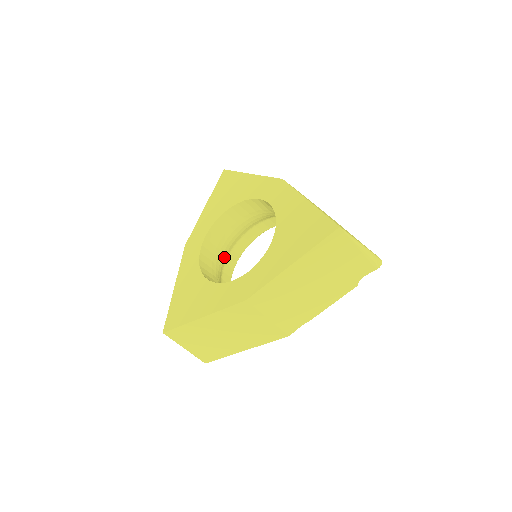
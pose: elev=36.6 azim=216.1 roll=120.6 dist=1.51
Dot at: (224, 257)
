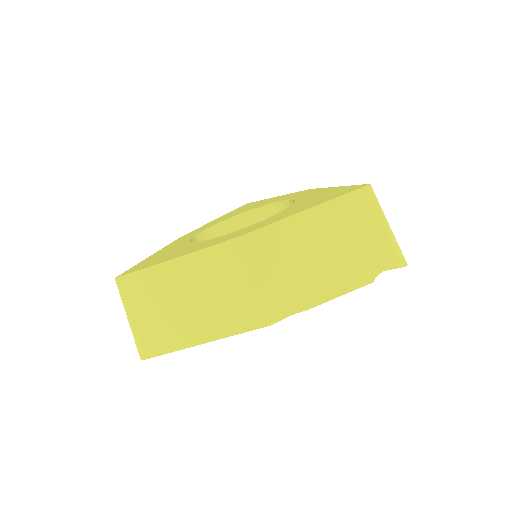
Dot at: occluded
